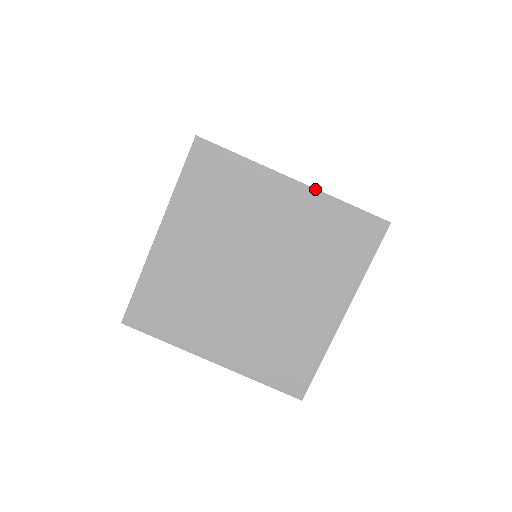
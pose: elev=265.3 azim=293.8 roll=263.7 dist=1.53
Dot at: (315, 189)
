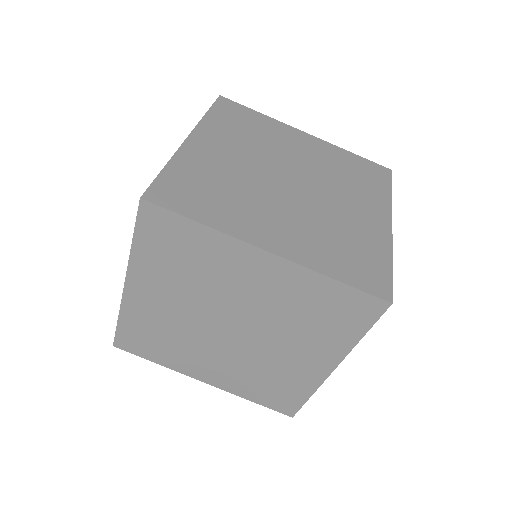
Dot at: (295, 263)
